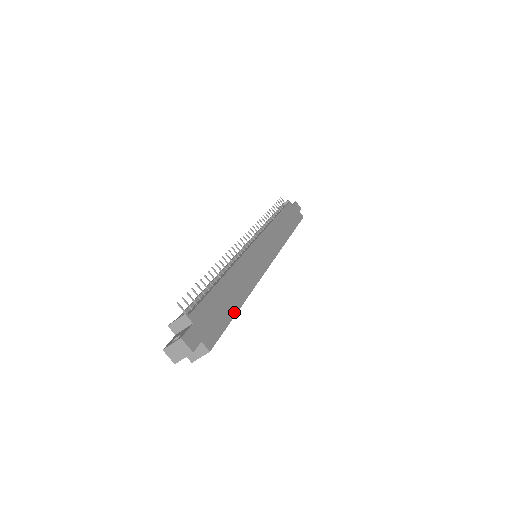
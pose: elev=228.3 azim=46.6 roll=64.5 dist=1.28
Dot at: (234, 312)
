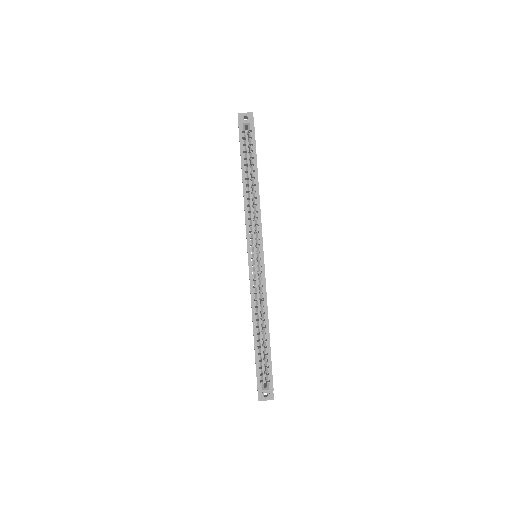
Dot at: occluded
